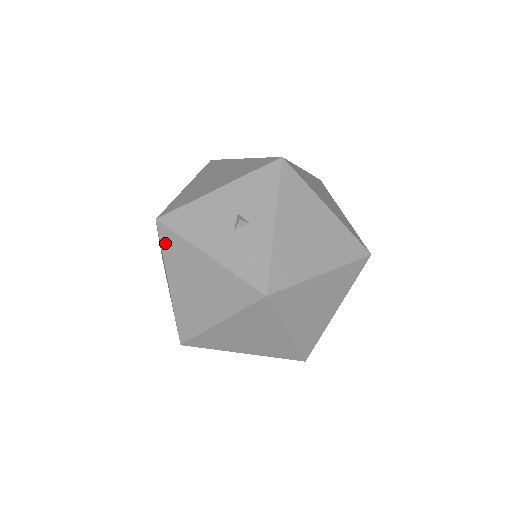
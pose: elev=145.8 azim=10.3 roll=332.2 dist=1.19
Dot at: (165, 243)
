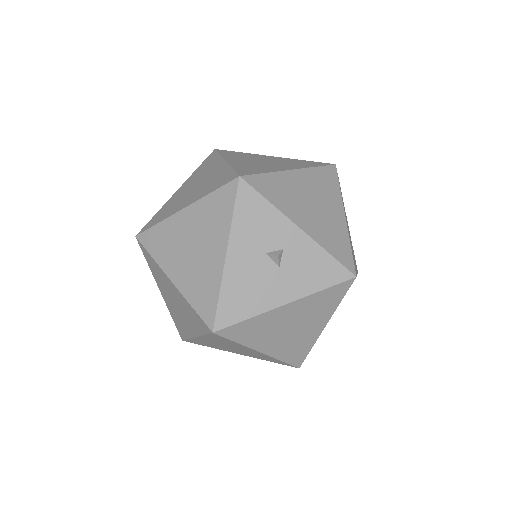
Dot at: (236, 336)
